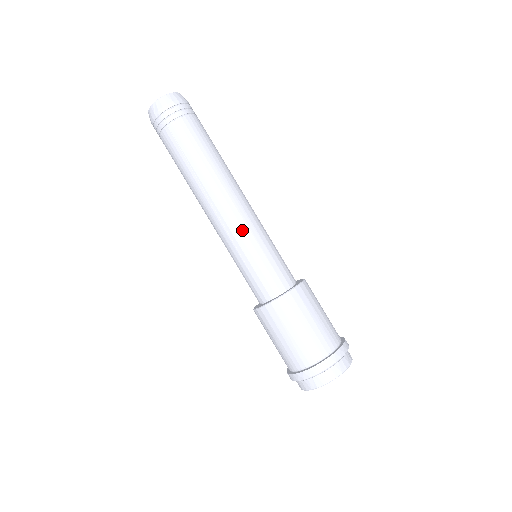
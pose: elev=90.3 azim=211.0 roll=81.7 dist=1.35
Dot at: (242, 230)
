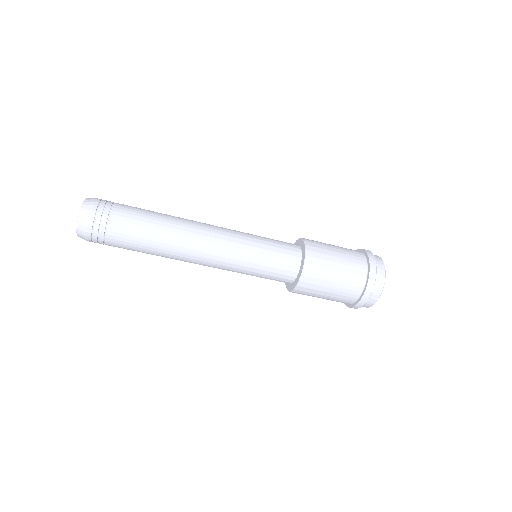
Dot at: occluded
